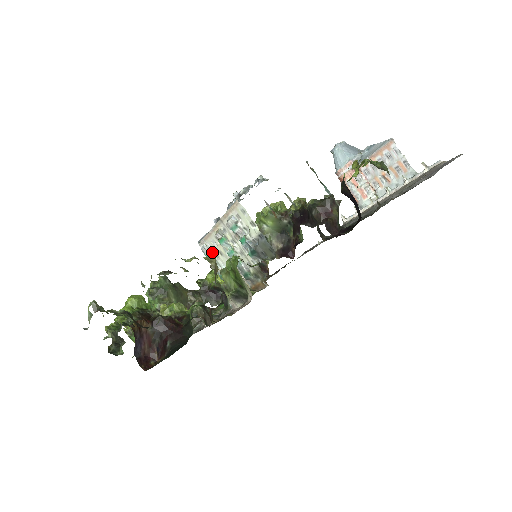
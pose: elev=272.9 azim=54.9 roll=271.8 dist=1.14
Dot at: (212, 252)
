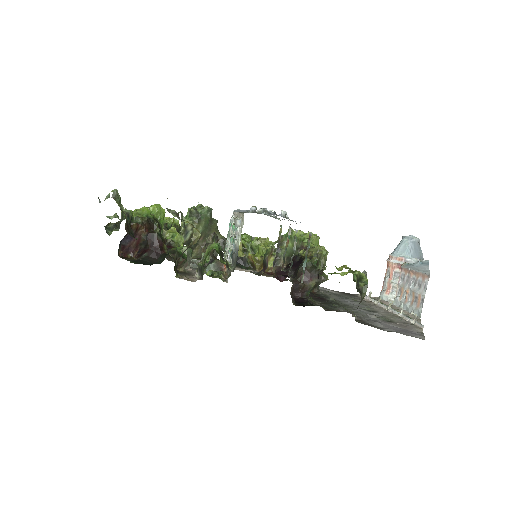
Dot at: occluded
